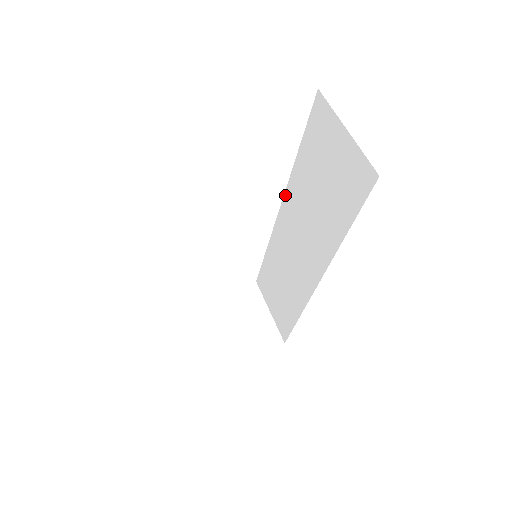
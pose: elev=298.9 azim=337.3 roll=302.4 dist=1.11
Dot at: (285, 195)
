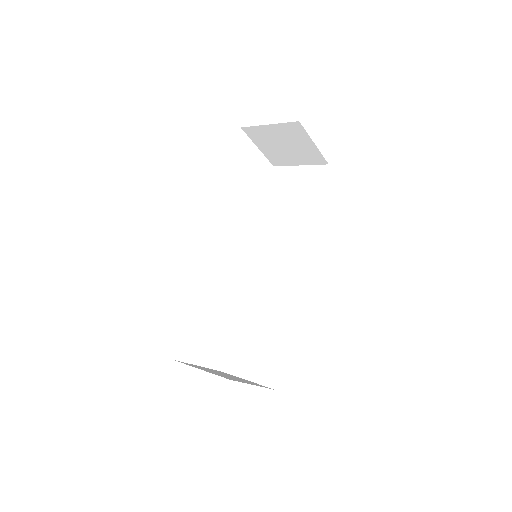
Dot at: (254, 245)
